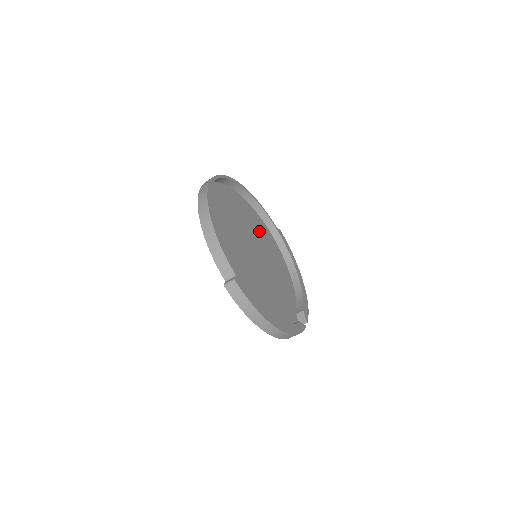
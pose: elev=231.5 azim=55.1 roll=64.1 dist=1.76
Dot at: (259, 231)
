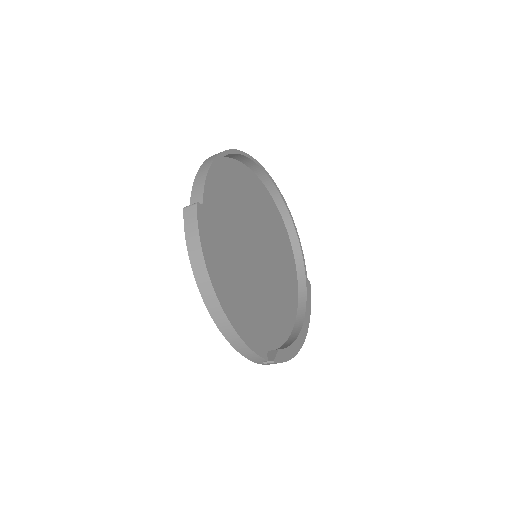
Dot at: (281, 257)
